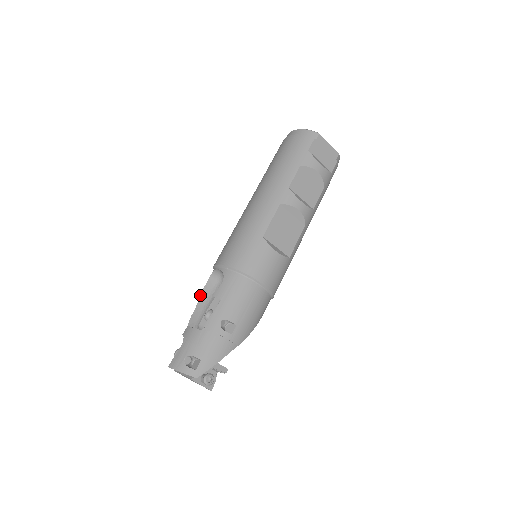
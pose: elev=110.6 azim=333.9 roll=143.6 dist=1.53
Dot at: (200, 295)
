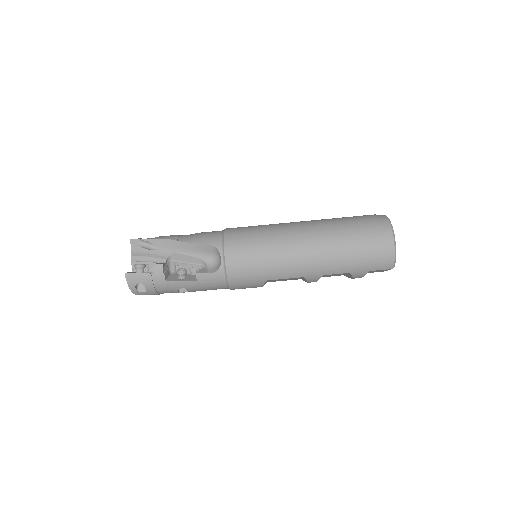
Dot at: (195, 243)
